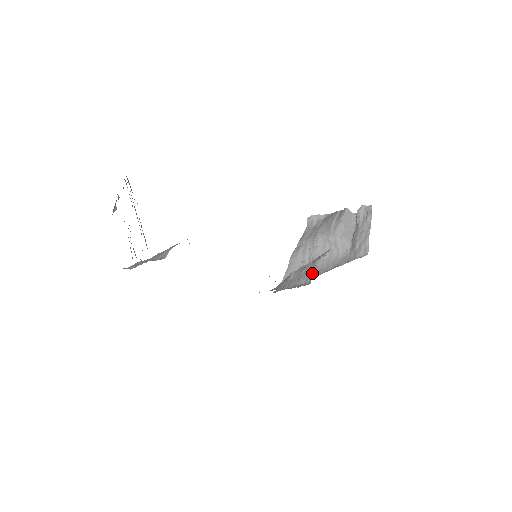
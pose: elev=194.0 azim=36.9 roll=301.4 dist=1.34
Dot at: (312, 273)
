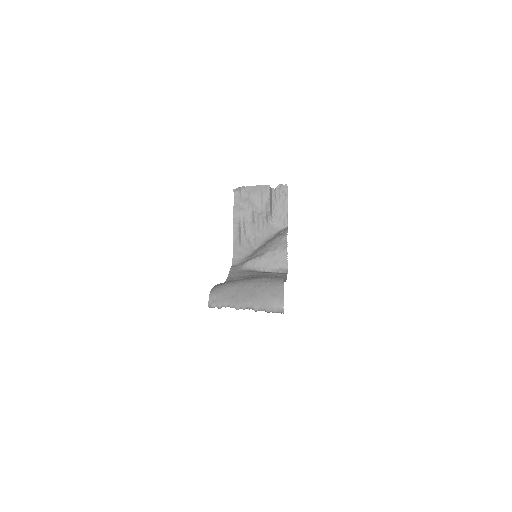
Dot at: (286, 260)
